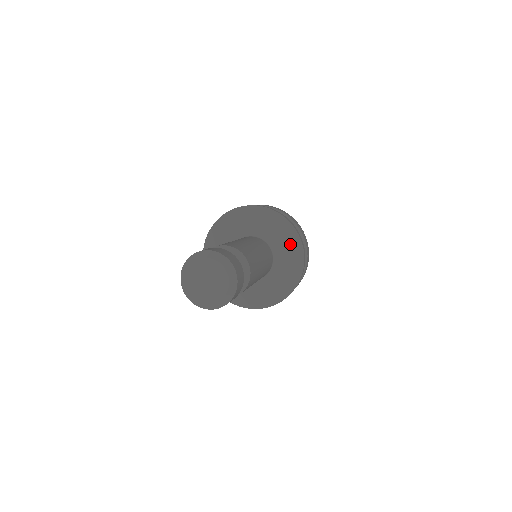
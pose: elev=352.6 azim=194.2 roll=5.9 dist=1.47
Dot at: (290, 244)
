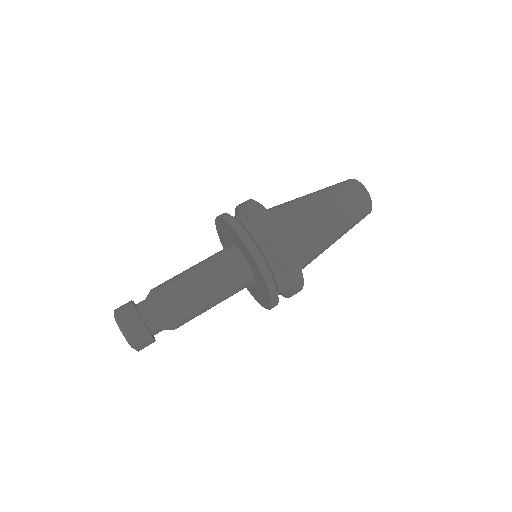
Dot at: (252, 262)
